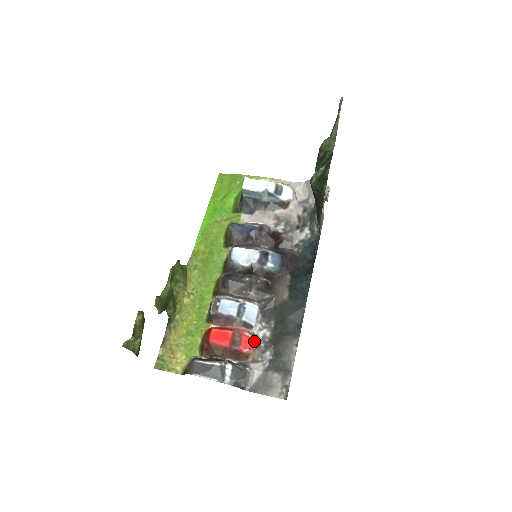
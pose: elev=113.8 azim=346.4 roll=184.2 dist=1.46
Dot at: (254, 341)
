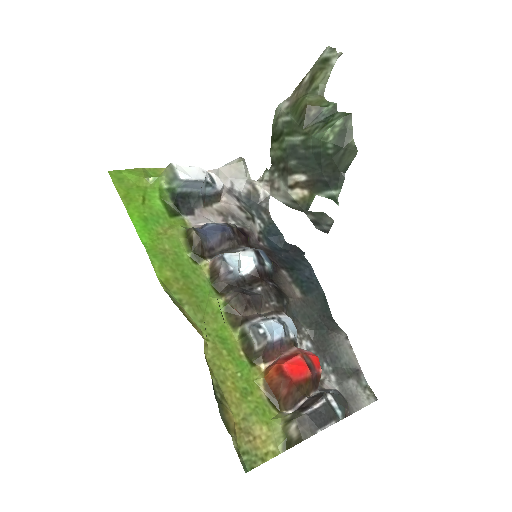
Dot at: occluded
